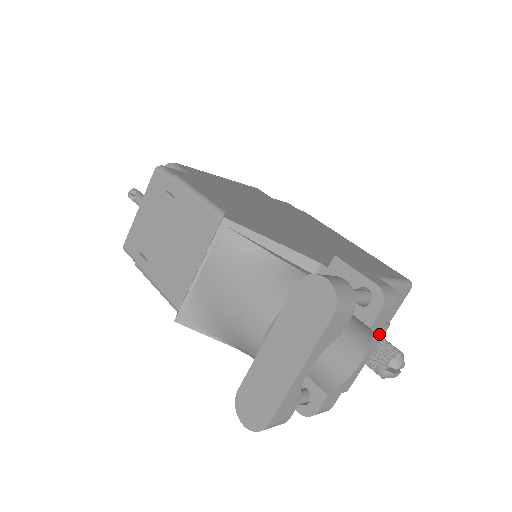
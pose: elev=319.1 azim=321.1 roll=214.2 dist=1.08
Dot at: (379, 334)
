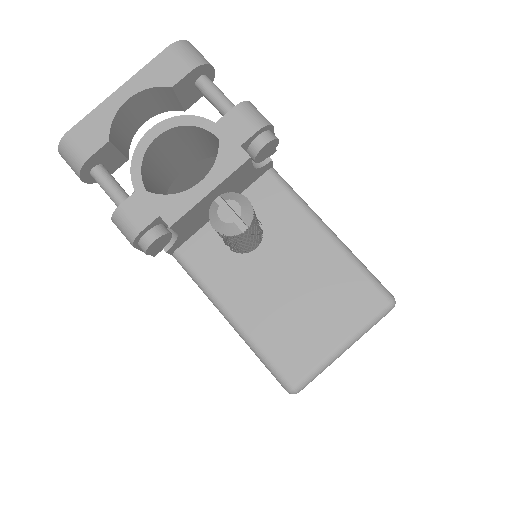
Dot at: (231, 157)
